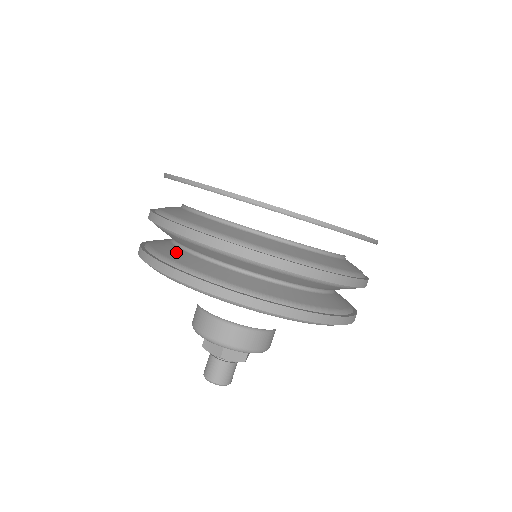
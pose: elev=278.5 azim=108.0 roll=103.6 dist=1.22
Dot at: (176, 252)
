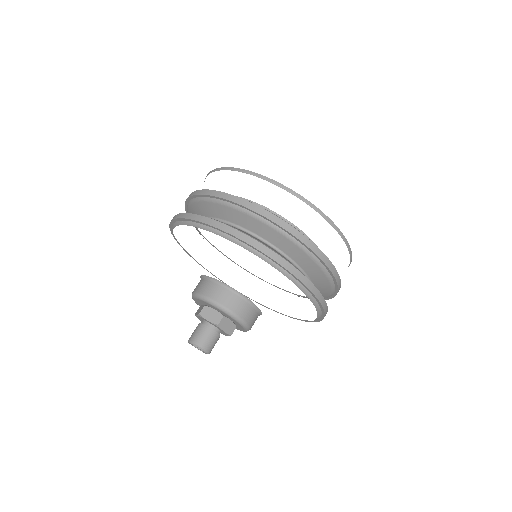
Dot at: occluded
